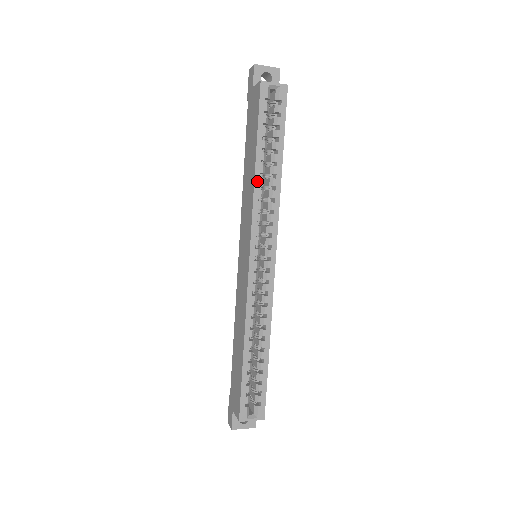
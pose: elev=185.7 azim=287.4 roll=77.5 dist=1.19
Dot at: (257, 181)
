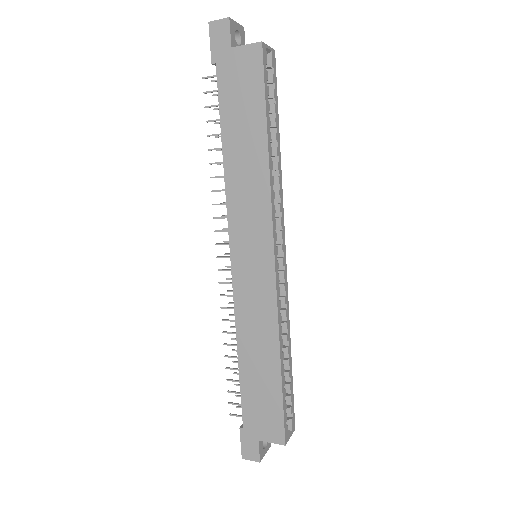
Dot at: (270, 166)
